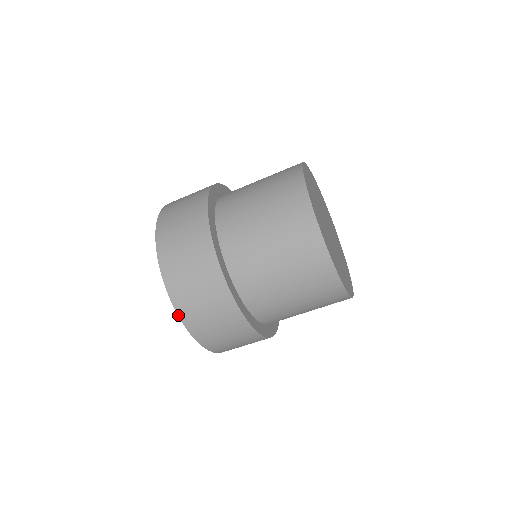
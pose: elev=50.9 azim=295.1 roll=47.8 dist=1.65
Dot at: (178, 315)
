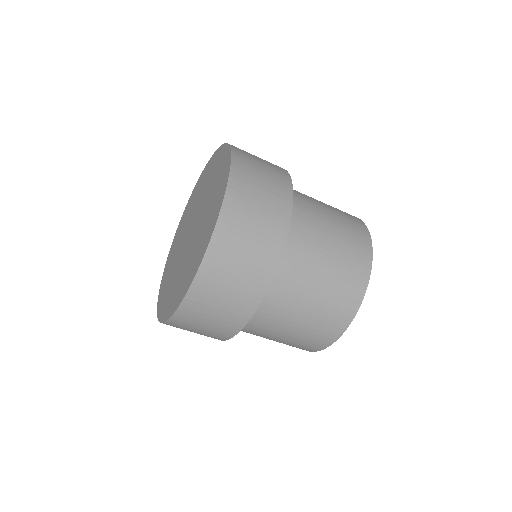
Dot at: (163, 323)
